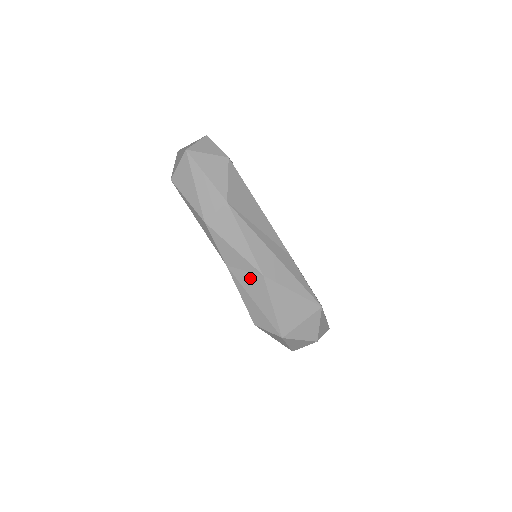
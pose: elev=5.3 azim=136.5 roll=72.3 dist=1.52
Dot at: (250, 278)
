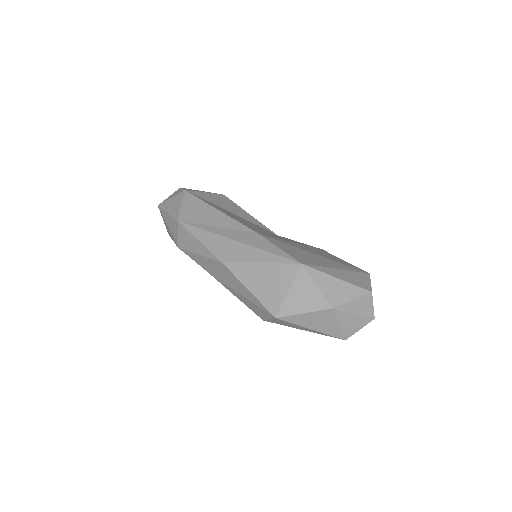
Dot at: (222, 273)
